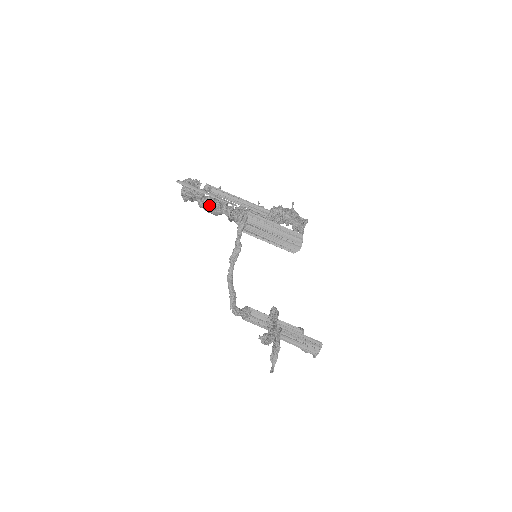
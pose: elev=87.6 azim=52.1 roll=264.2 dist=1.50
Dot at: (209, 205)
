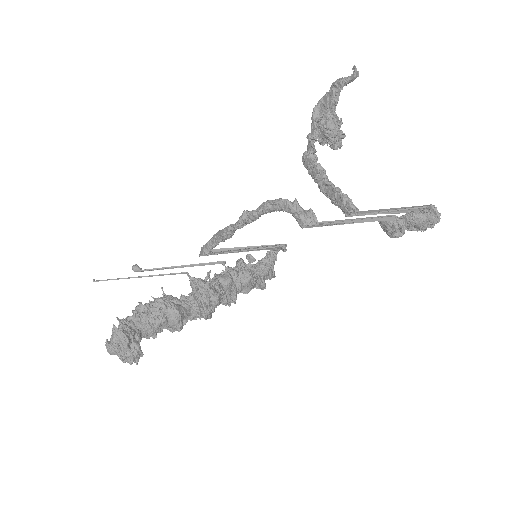
Dot at: (158, 301)
